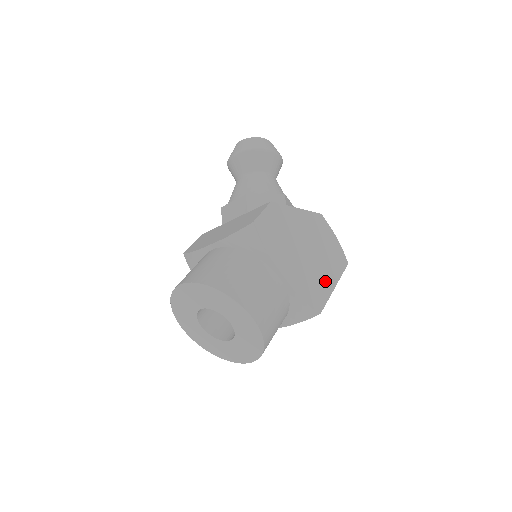
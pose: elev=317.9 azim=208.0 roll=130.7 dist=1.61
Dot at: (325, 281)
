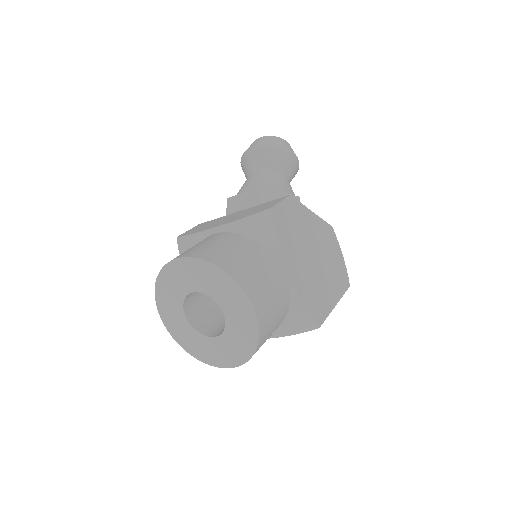
Dot at: (328, 295)
